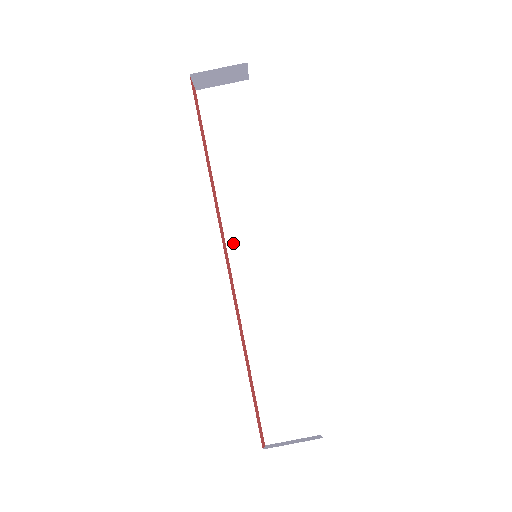
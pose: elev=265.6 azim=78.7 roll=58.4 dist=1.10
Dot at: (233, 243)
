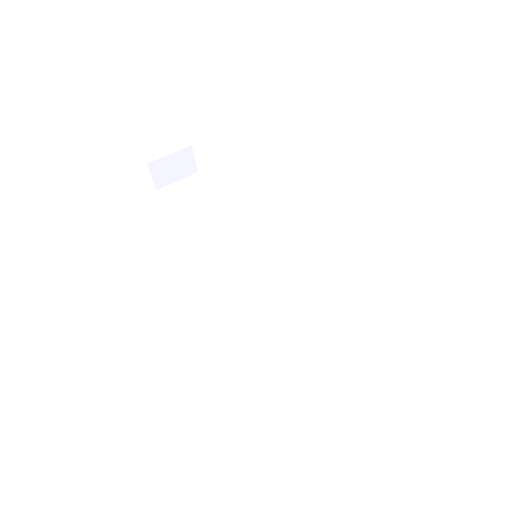
Dot at: (230, 268)
